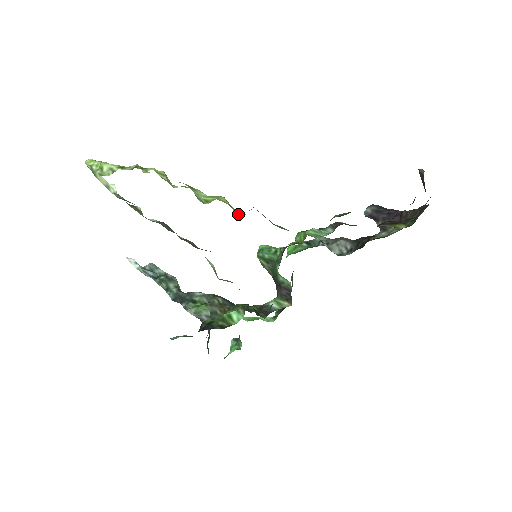
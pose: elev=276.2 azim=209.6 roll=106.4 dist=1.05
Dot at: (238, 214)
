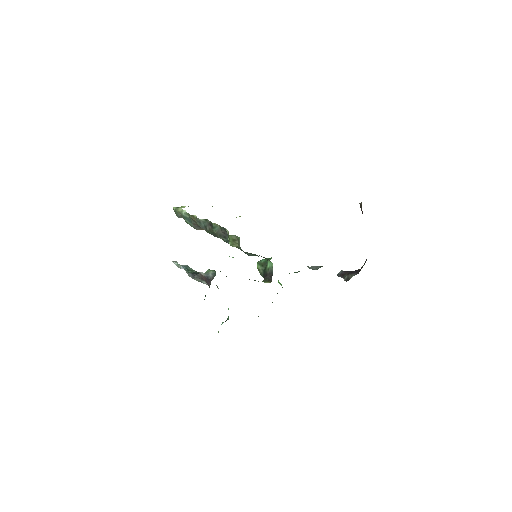
Dot at: occluded
